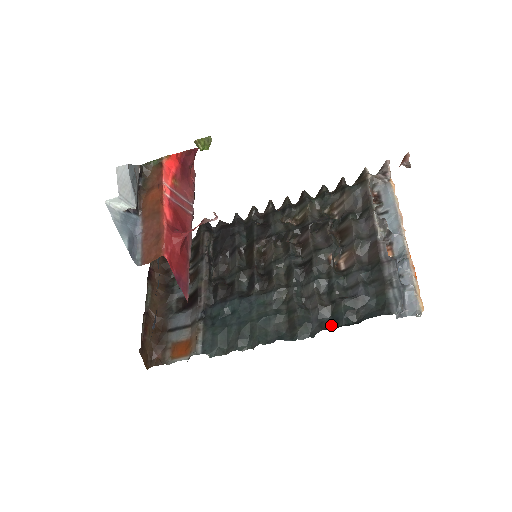
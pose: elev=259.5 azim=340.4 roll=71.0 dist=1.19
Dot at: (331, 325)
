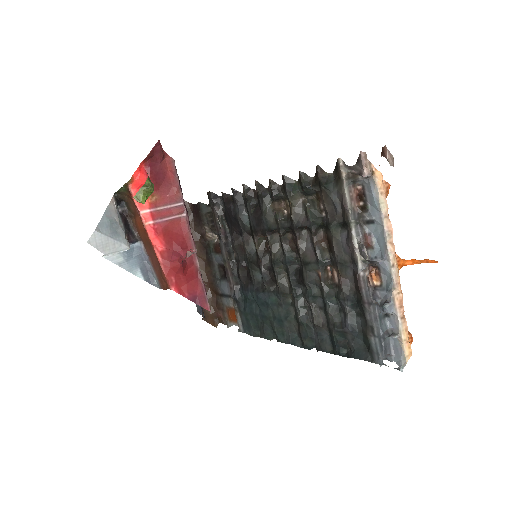
Dot at: (329, 346)
